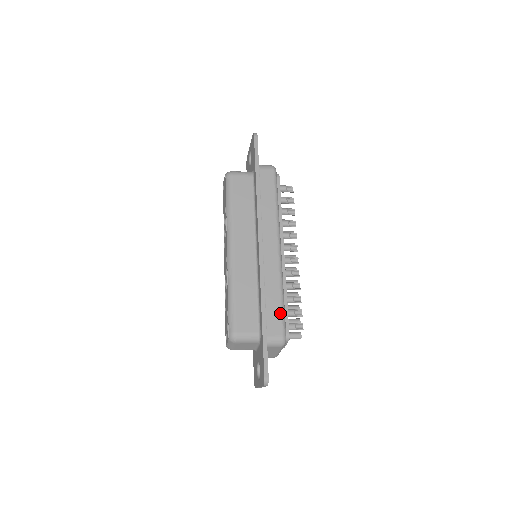
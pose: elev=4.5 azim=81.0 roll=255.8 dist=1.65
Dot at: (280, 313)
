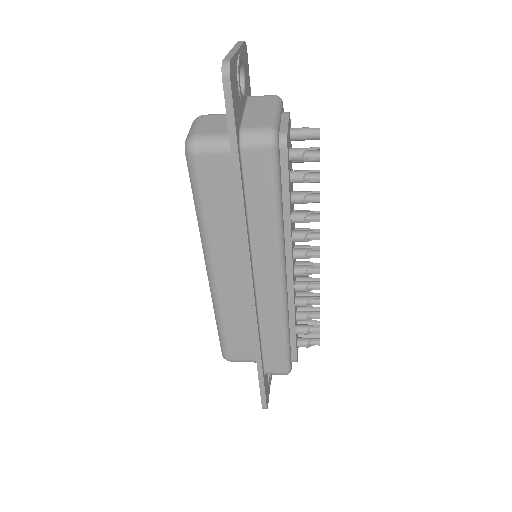
Dot at: (282, 352)
